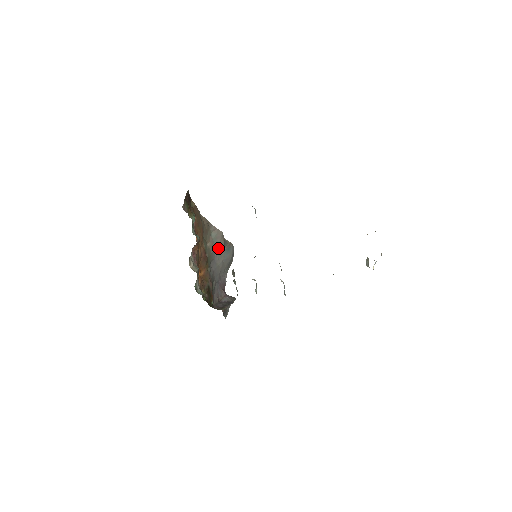
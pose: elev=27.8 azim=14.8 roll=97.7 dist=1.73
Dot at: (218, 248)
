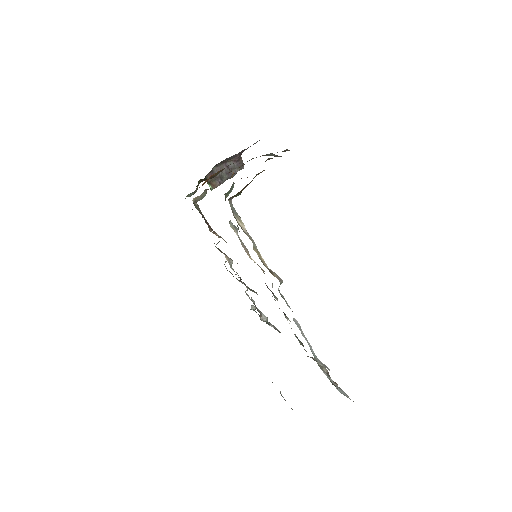
Dot at: occluded
